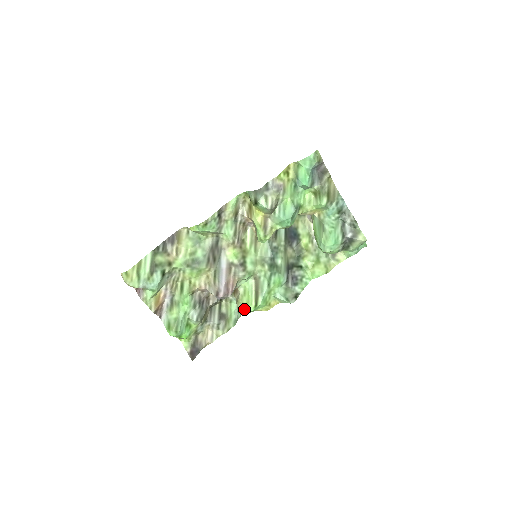
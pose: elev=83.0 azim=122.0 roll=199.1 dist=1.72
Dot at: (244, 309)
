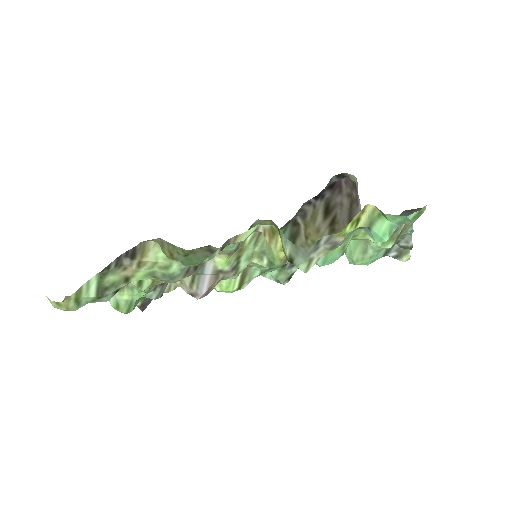
Dot at: (221, 291)
